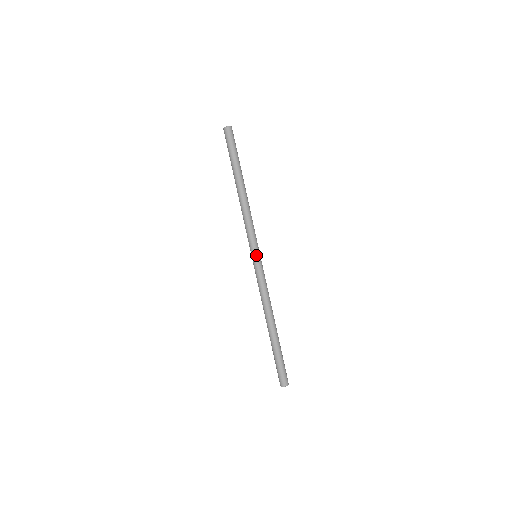
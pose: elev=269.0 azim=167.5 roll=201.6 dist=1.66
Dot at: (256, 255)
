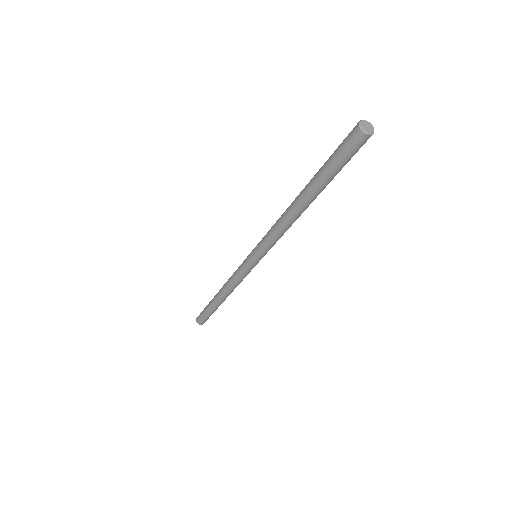
Dot at: (253, 259)
